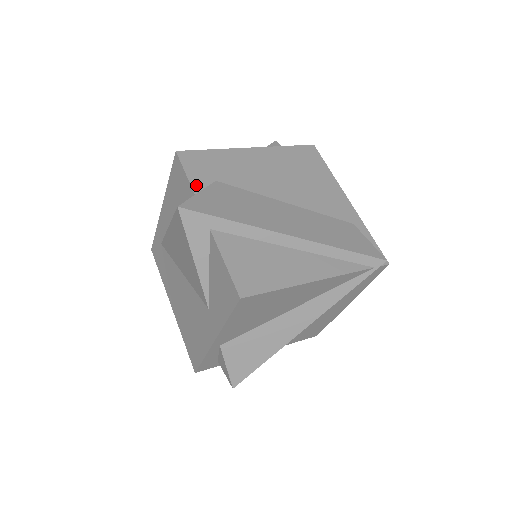
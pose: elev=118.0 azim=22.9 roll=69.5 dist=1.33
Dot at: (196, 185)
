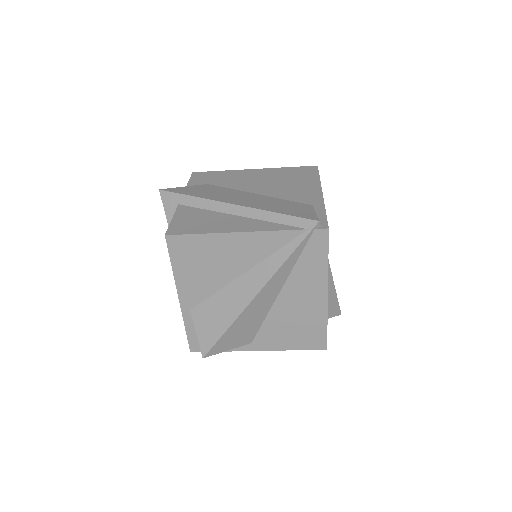
Dot at: occluded
